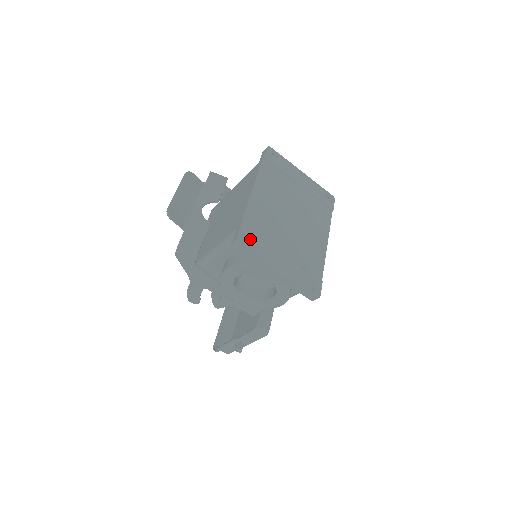
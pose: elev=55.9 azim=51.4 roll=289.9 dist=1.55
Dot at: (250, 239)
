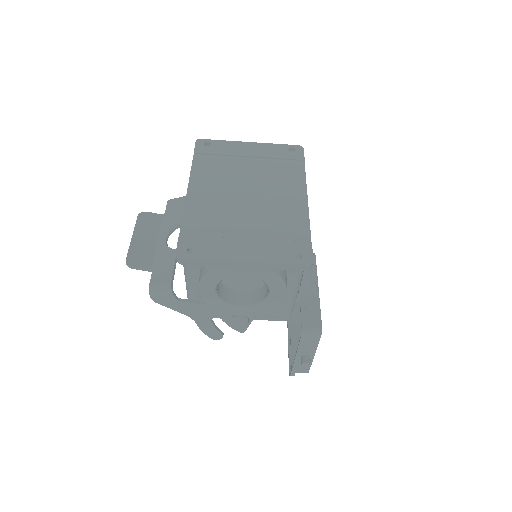
Dot at: (194, 243)
